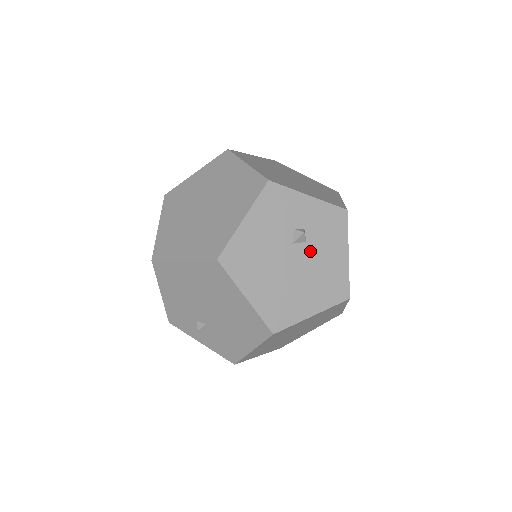
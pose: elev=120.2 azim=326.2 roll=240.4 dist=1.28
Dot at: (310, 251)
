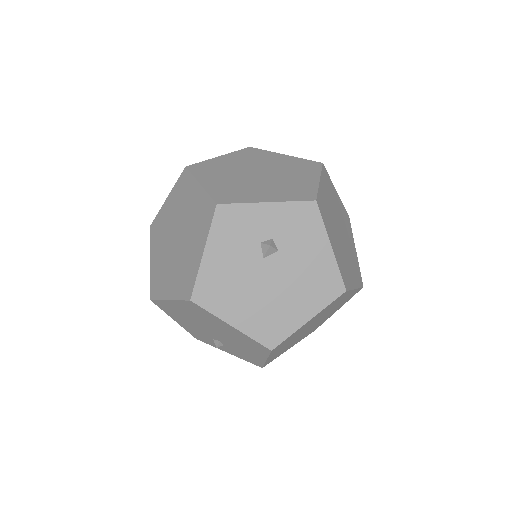
Dot at: (286, 259)
